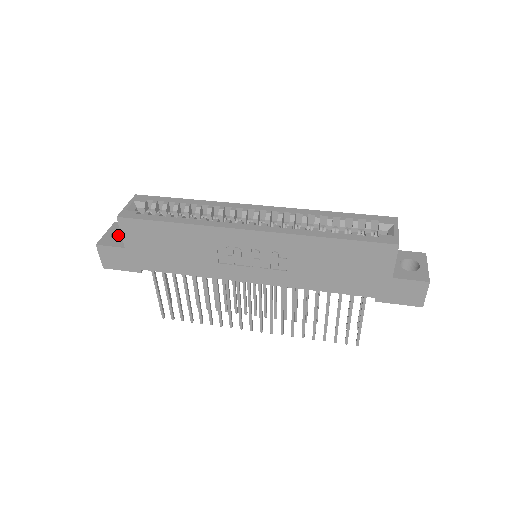
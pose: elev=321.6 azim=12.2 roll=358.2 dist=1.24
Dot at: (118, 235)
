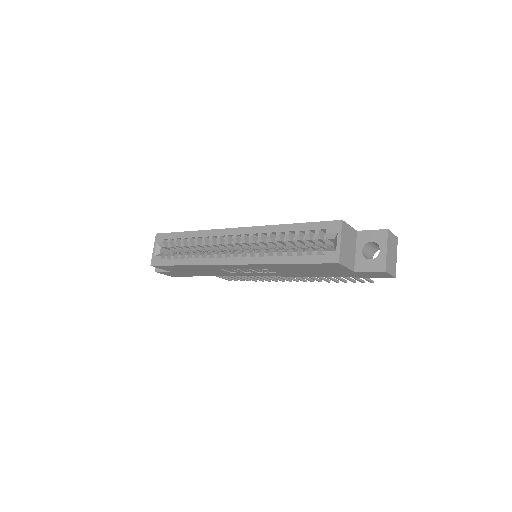
Dot at: occluded
